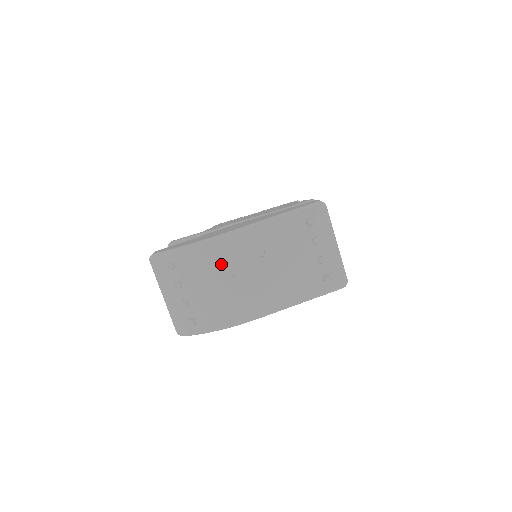
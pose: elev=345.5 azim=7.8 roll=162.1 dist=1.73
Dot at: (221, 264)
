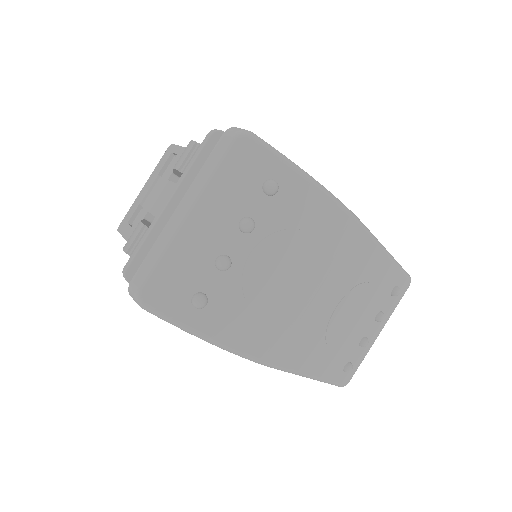
Dot at: (325, 256)
